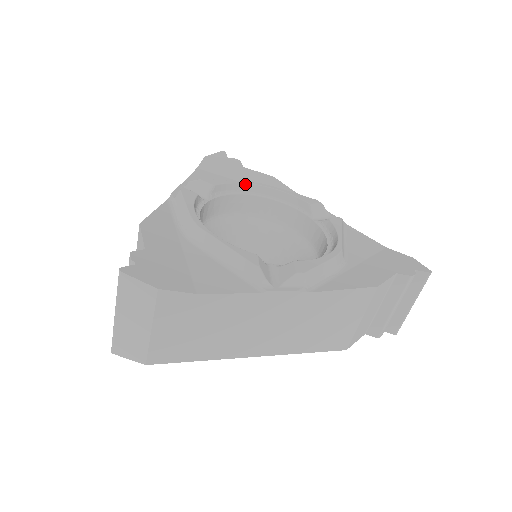
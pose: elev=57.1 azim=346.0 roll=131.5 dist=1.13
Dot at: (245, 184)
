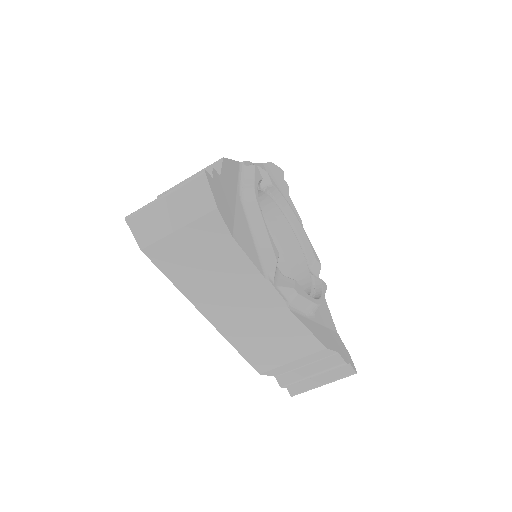
Dot at: (288, 205)
